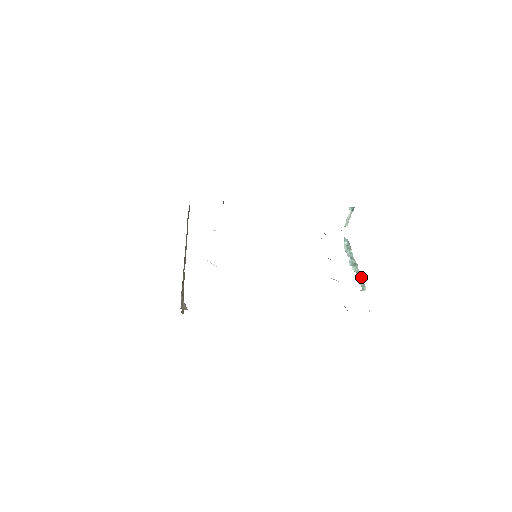
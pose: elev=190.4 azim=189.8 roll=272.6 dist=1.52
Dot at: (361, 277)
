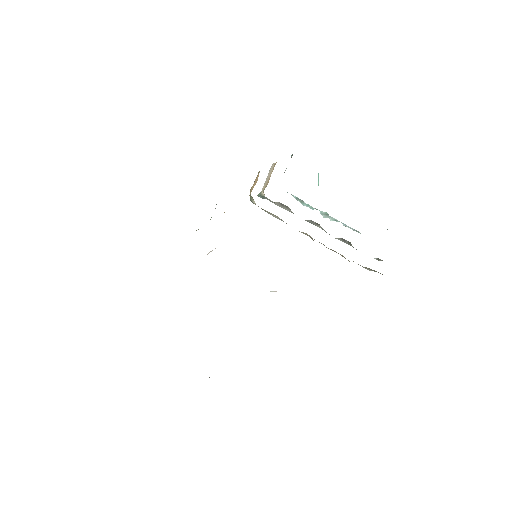
Dot at: (344, 224)
